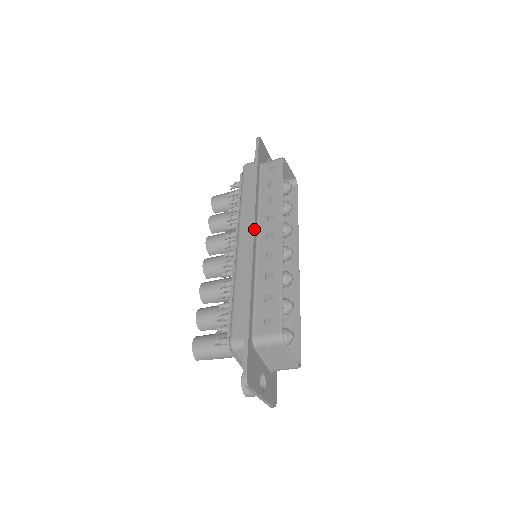
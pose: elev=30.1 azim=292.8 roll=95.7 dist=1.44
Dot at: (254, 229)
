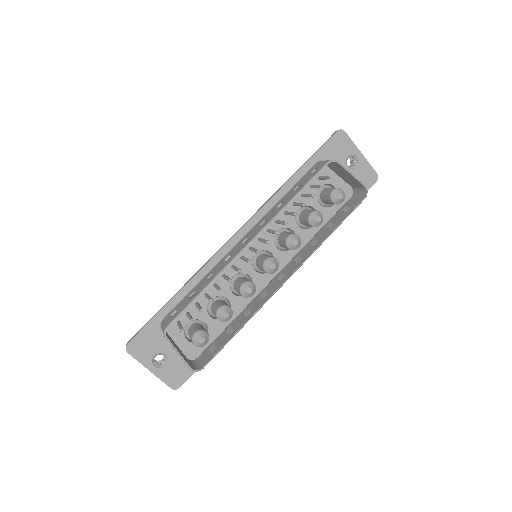
Dot at: (242, 228)
